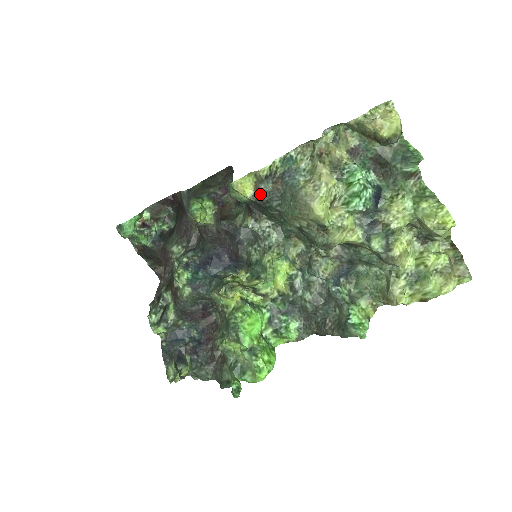
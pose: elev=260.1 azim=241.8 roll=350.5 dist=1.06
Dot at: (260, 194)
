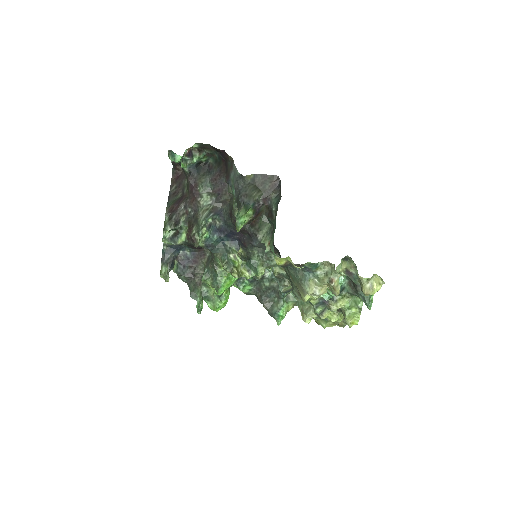
Dot at: (286, 266)
